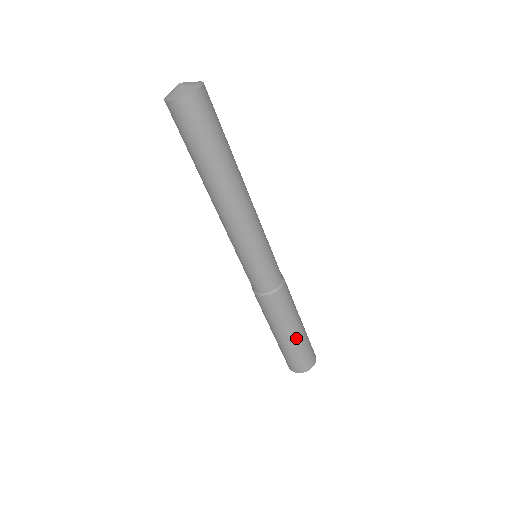
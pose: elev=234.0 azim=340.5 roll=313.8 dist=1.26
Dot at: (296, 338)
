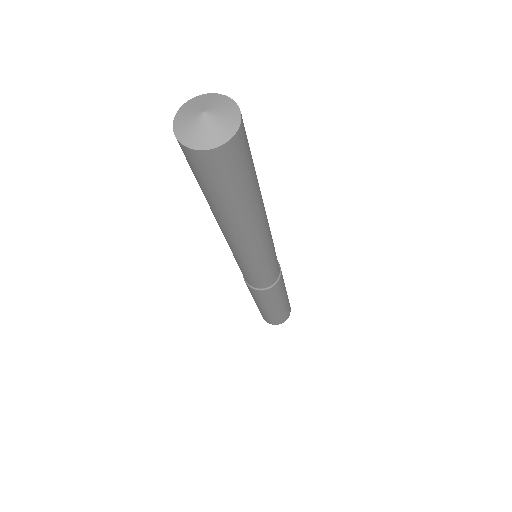
Dot at: (286, 299)
